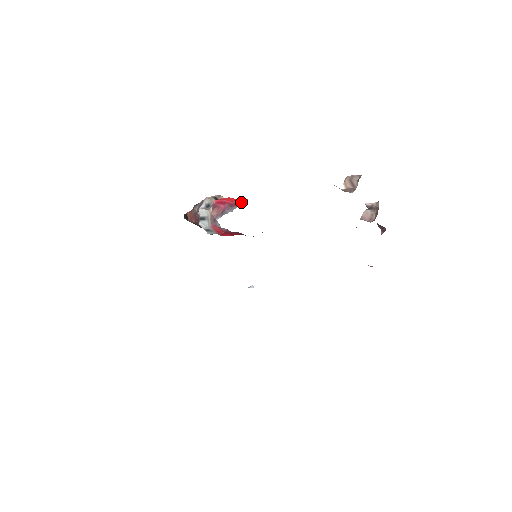
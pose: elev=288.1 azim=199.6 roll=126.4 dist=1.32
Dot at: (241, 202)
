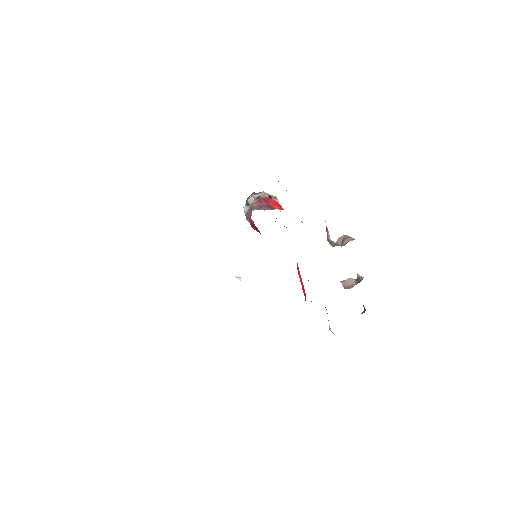
Dot at: (276, 208)
